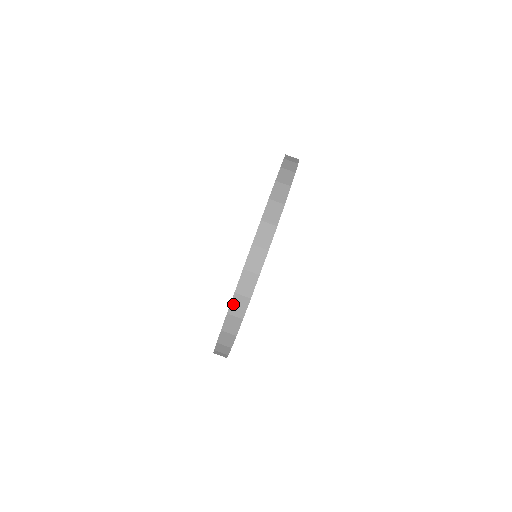
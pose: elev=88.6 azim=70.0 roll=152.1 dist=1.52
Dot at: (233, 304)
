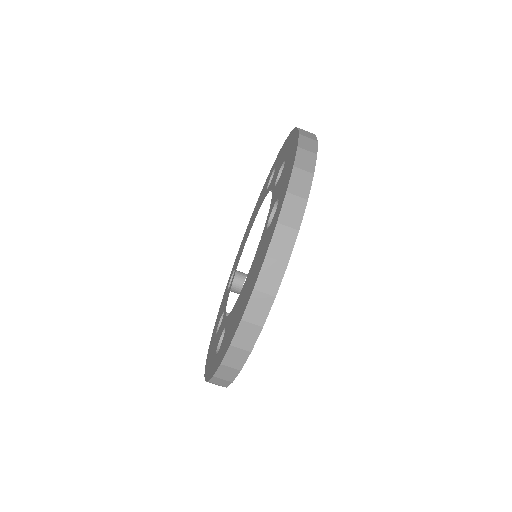
Dot at: (238, 334)
